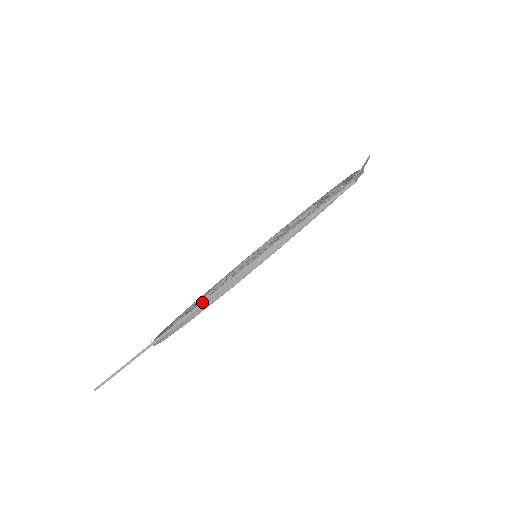
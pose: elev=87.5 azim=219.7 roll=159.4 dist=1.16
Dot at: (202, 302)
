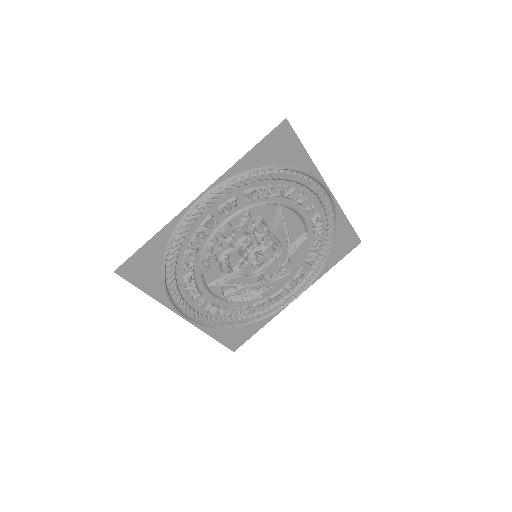
Dot at: (198, 196)
